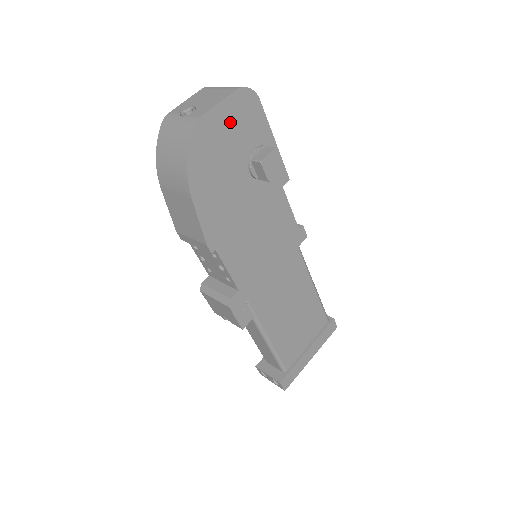
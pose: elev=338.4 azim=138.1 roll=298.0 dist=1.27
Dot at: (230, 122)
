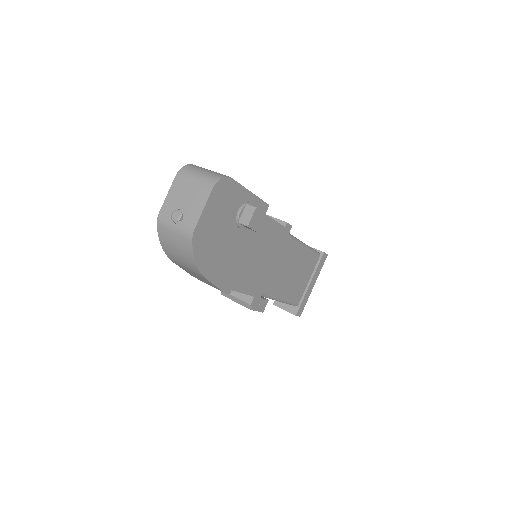
Dot at: (215, 213)
